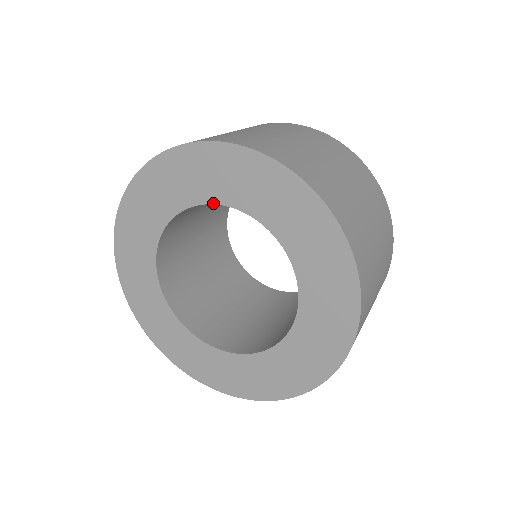
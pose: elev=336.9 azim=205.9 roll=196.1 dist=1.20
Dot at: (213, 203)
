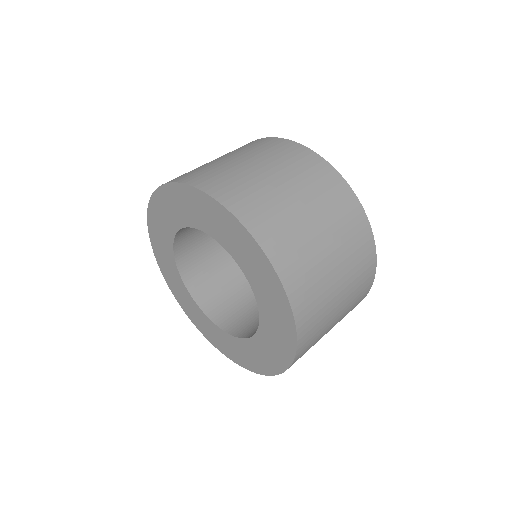
Dot at: (187, 226)
